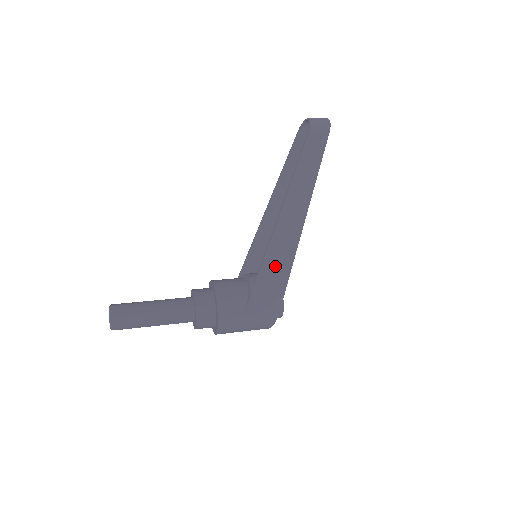
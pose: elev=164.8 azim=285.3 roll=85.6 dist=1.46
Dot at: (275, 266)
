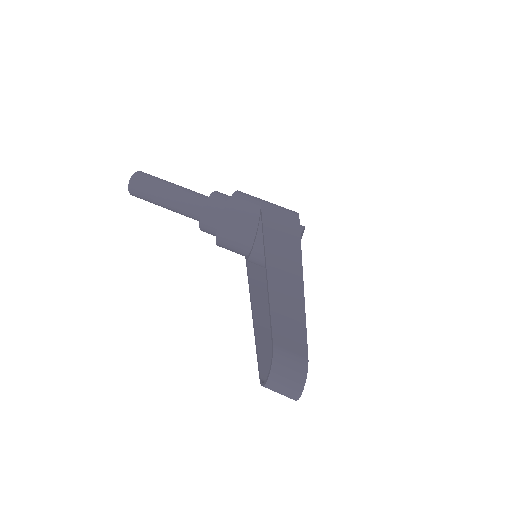
Dot at: (264, 284)
